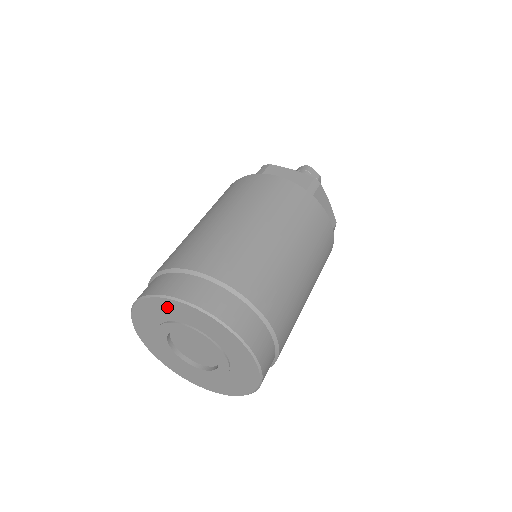
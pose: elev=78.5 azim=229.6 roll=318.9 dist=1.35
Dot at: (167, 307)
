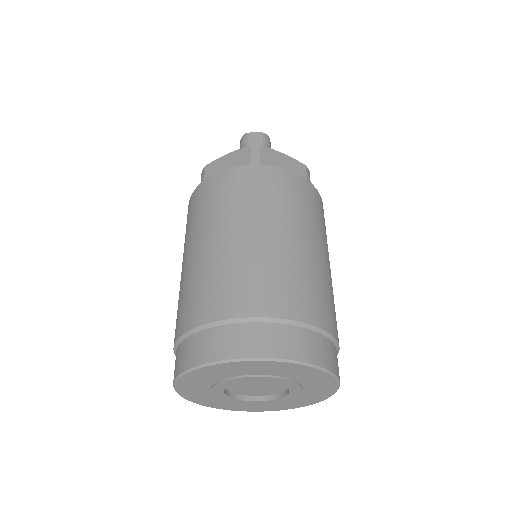
Dot at: (198, 377)
